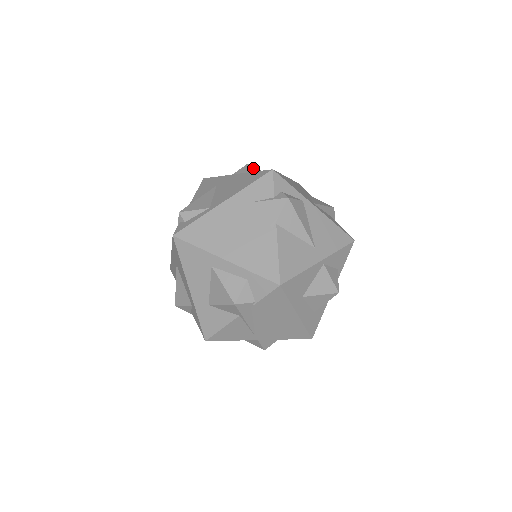
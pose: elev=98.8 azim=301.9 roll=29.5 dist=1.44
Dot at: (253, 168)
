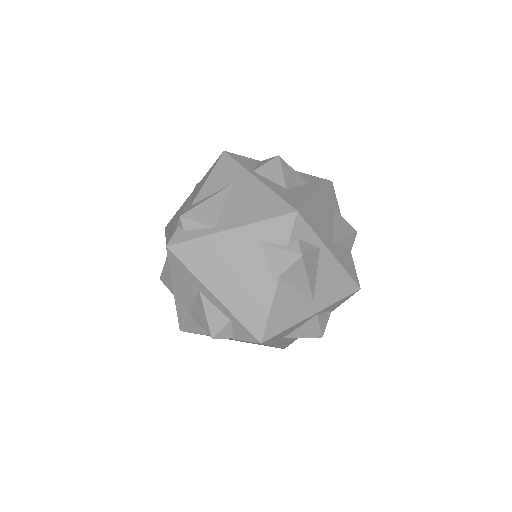
Dot at: (282, 169)
